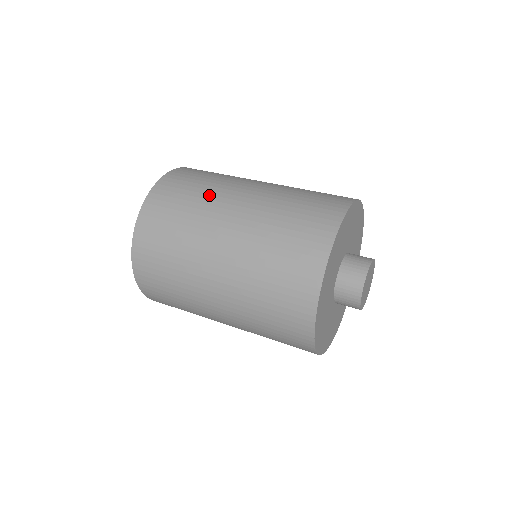
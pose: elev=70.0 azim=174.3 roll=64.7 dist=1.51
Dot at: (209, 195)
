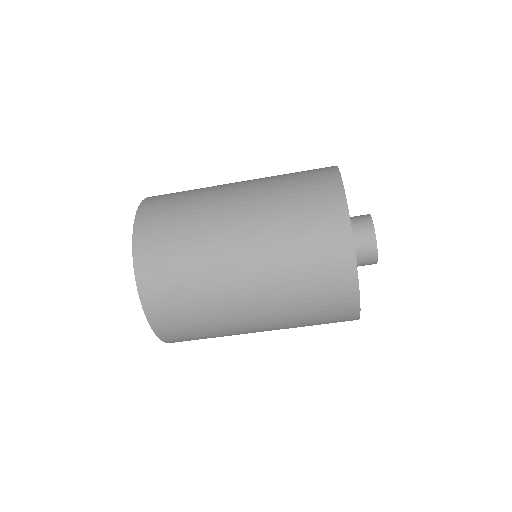
Dot at: (200, 239)
